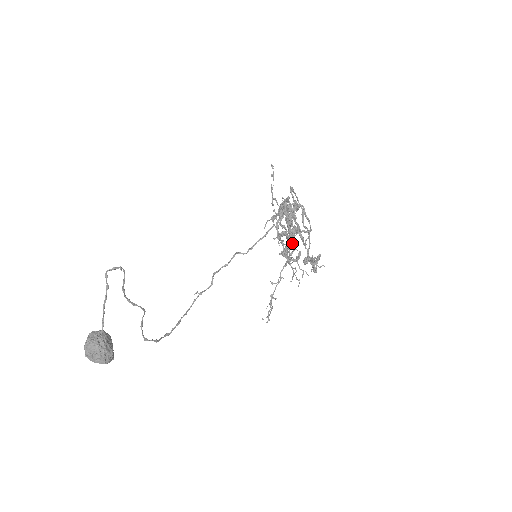
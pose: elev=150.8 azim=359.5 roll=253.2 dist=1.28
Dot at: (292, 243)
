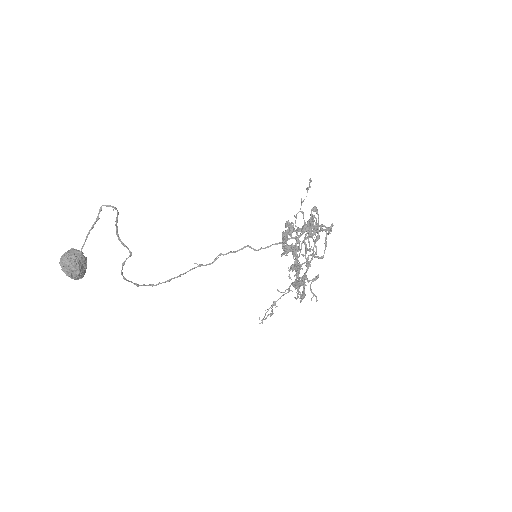
Dot at: occluded
